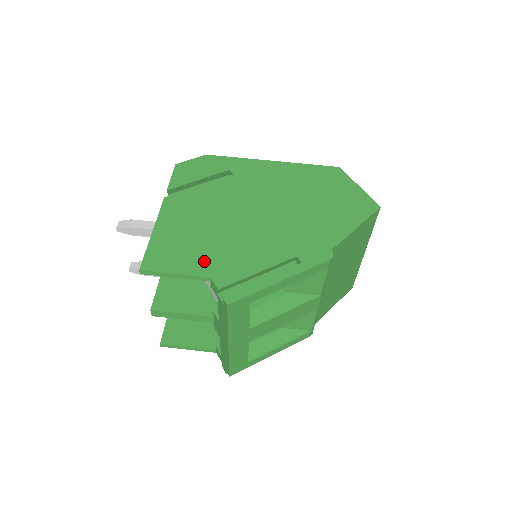
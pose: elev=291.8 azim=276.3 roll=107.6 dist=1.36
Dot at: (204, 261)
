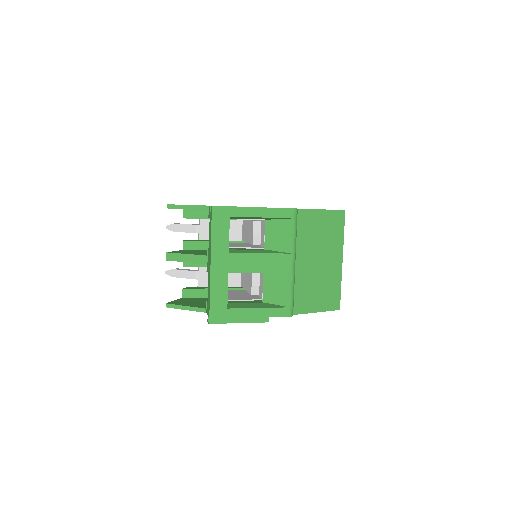
Dot at: occluded
